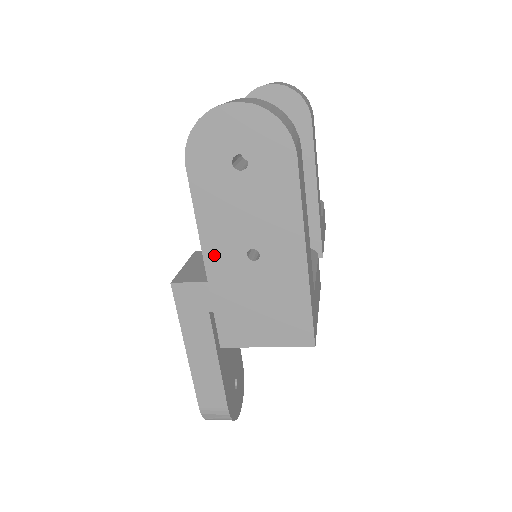
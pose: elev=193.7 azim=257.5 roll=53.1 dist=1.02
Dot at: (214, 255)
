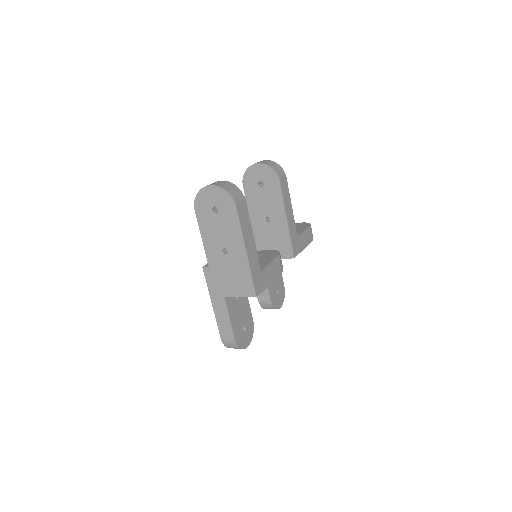
Dot at: (209, 251)
